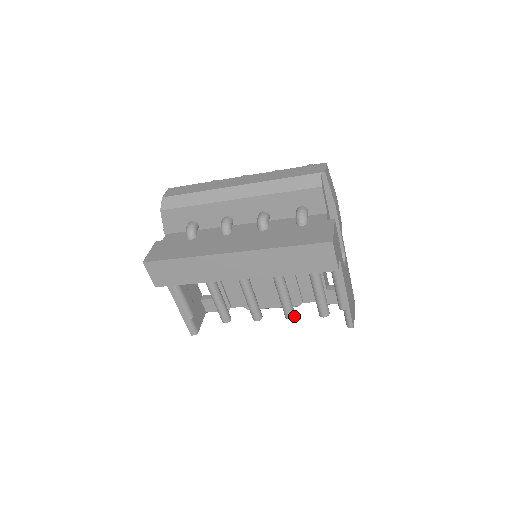
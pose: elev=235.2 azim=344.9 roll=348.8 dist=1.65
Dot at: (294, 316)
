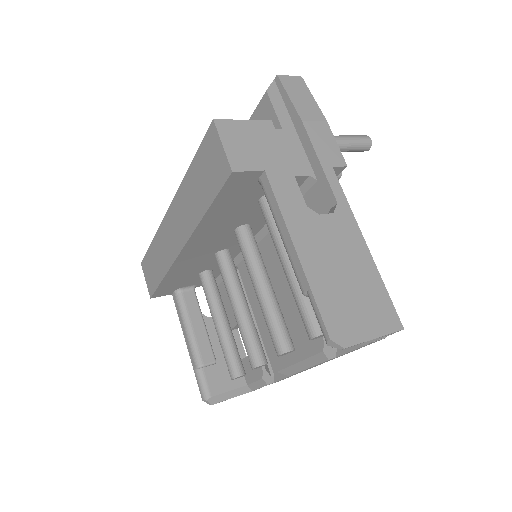
Dot at: (287, 350)
